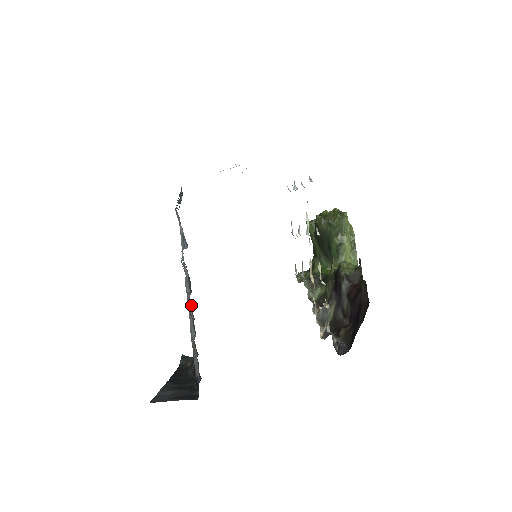
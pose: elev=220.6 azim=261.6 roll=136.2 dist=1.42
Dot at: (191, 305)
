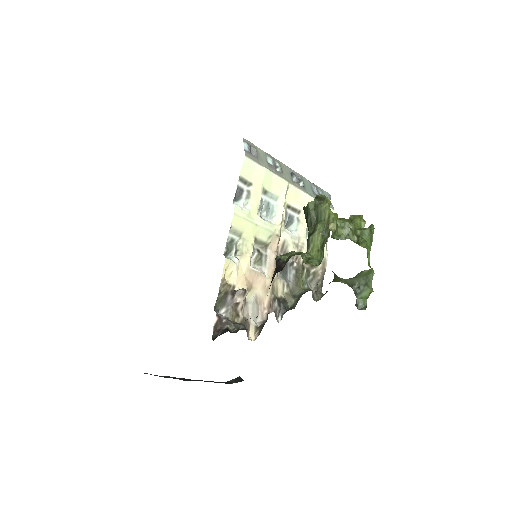
Dot at: occluded
